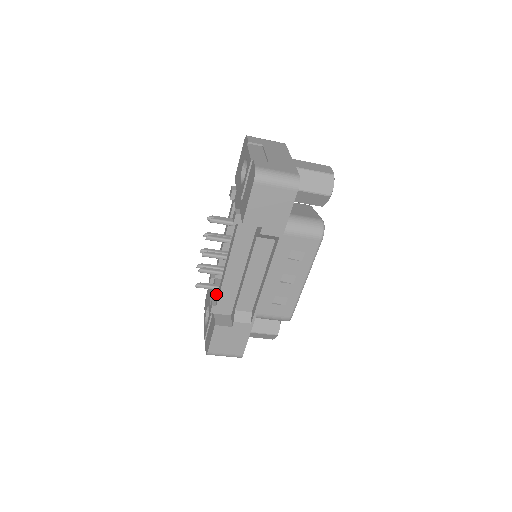
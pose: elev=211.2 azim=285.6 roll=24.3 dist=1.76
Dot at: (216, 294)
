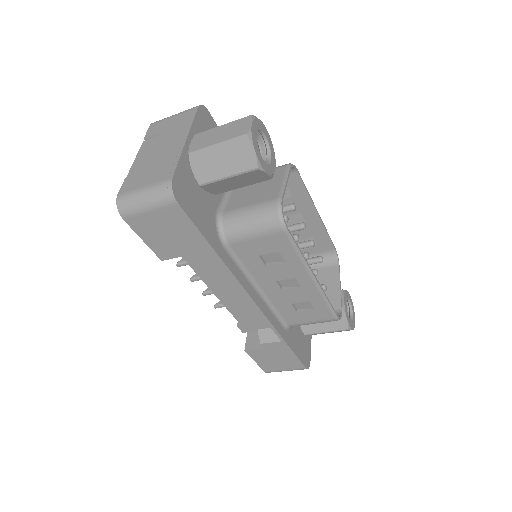
Dot at: occluded
